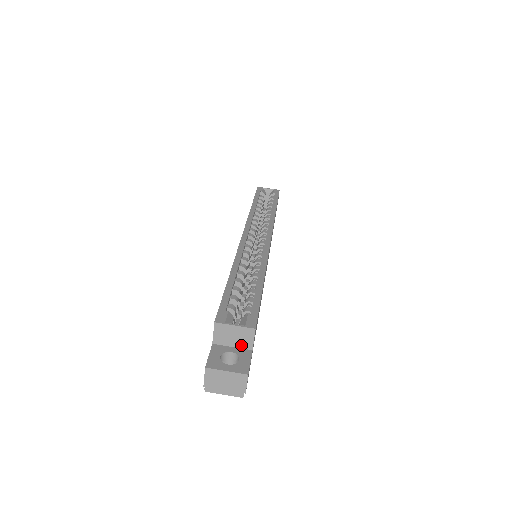
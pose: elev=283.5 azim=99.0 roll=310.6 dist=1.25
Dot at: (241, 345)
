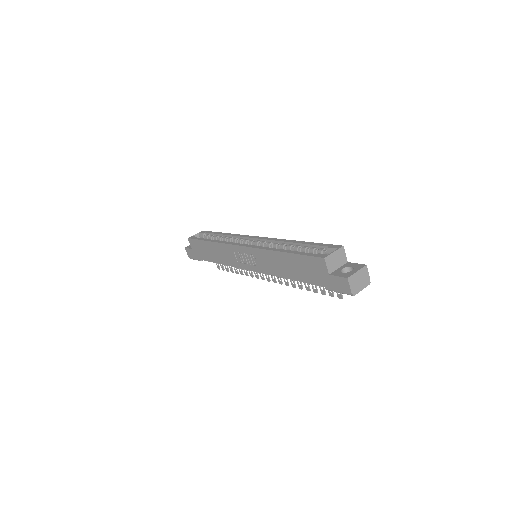
Dot at: (342, 263)
